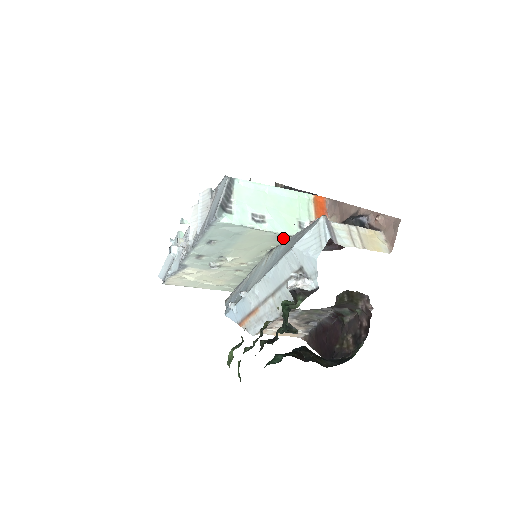
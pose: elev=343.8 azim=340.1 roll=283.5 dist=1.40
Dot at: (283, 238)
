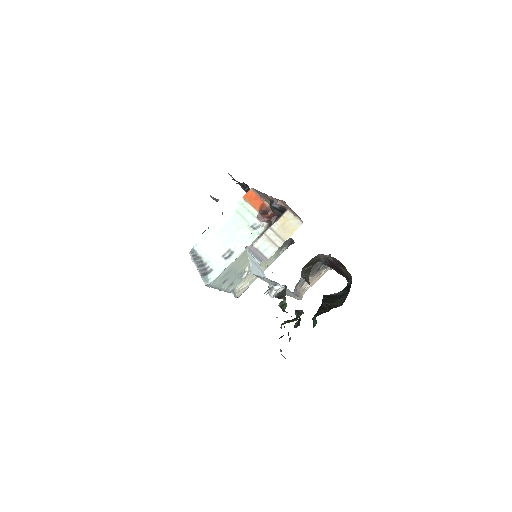
Dot at: occluded
